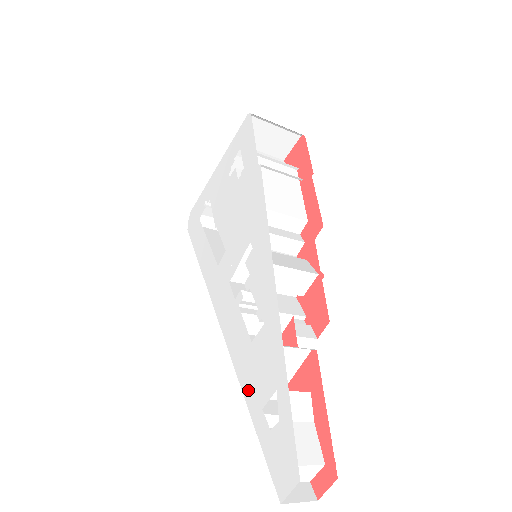
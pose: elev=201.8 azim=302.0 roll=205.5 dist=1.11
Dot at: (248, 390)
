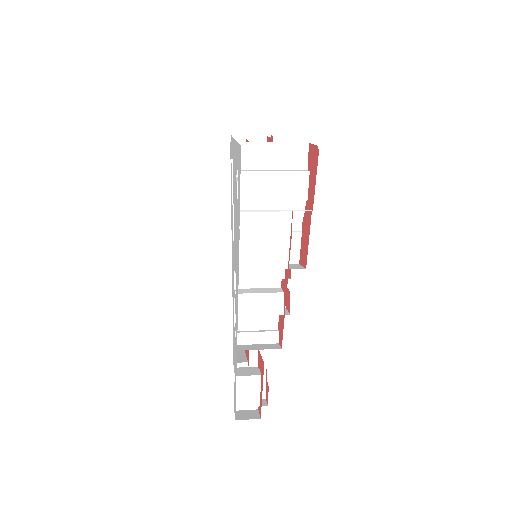
Dot at: (233, 348)
